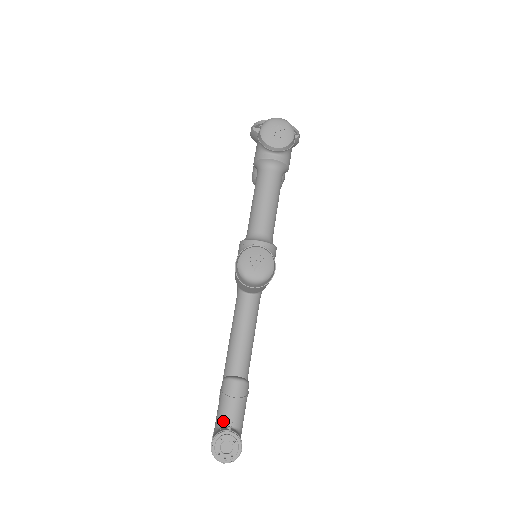
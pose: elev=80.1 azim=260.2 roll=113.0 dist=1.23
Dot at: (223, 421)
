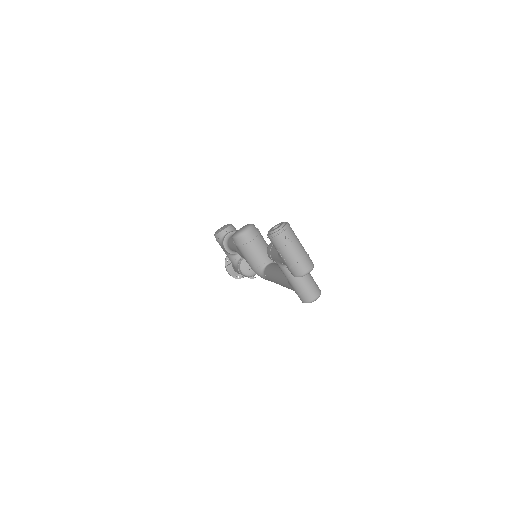
Dot at: occluded
